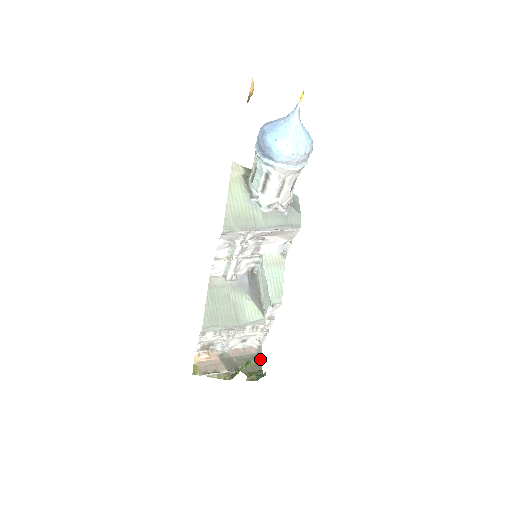
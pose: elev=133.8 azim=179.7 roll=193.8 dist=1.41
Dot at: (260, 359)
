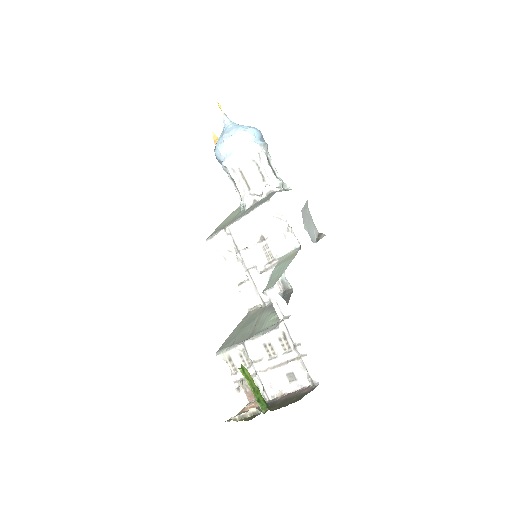
Dot at: (305, 394)
